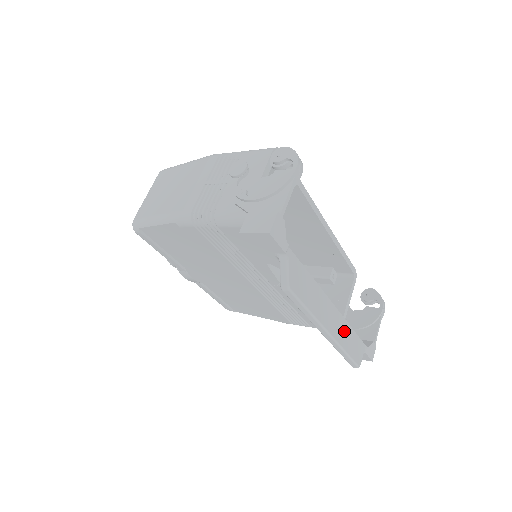
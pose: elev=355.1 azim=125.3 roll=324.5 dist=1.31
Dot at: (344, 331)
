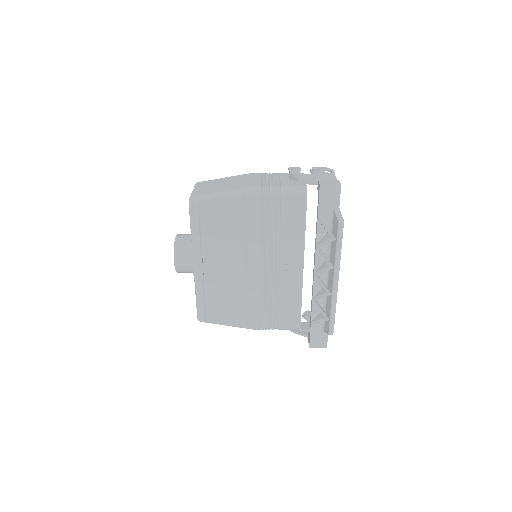
Dot at: occluded
